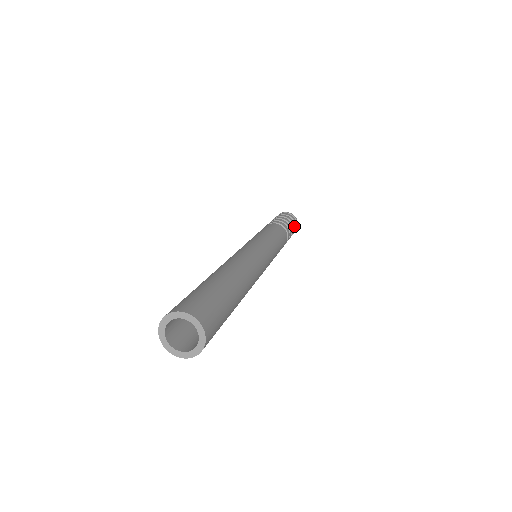
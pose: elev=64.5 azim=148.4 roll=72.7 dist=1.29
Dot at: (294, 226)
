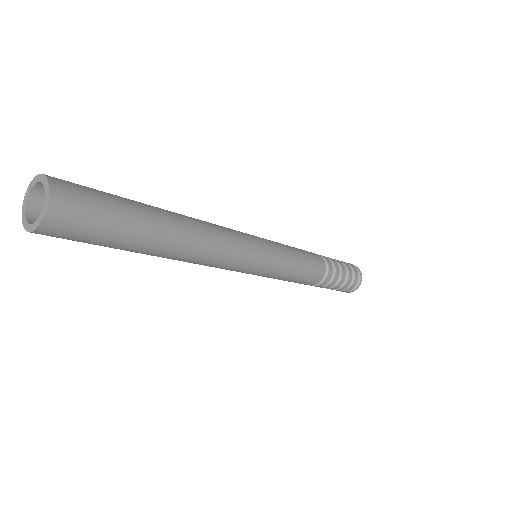
Dot at: (350, 271)
